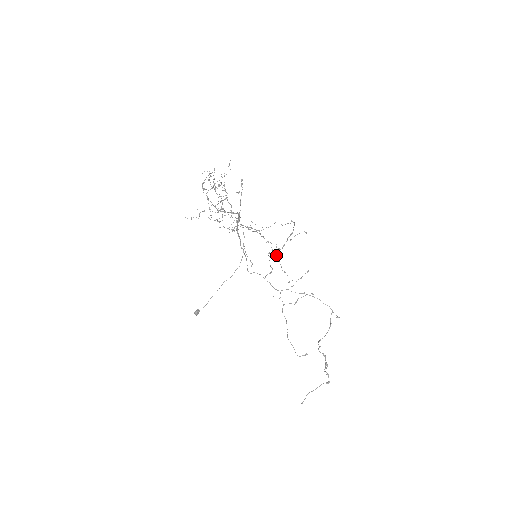
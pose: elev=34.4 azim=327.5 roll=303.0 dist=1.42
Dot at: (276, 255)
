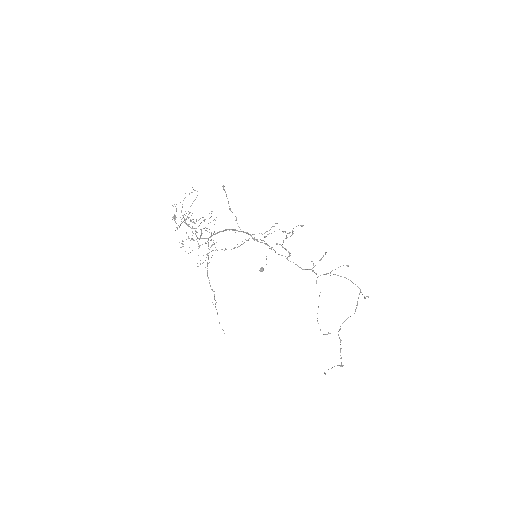
Dot at: occluded
